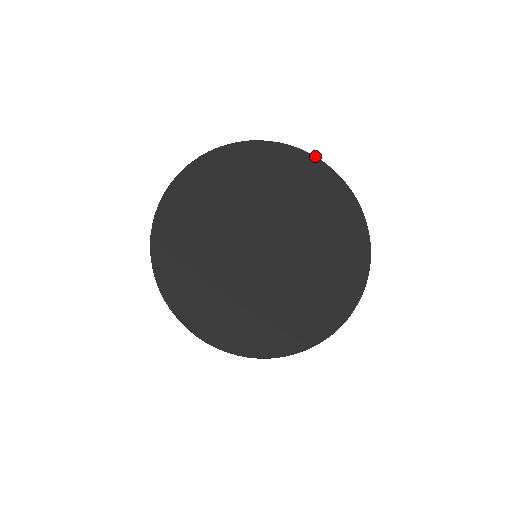
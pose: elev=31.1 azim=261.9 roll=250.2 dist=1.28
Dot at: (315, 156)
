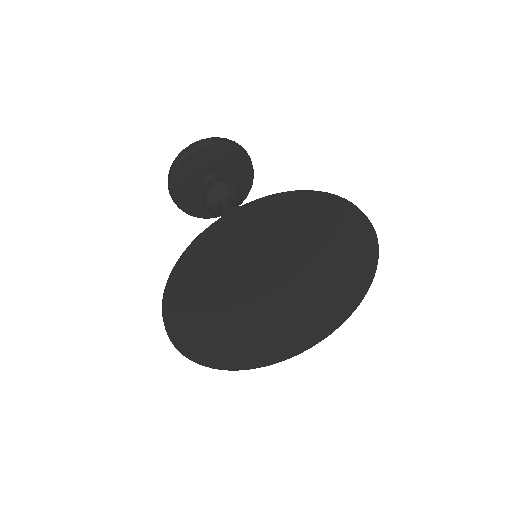
Dot at: occluded
